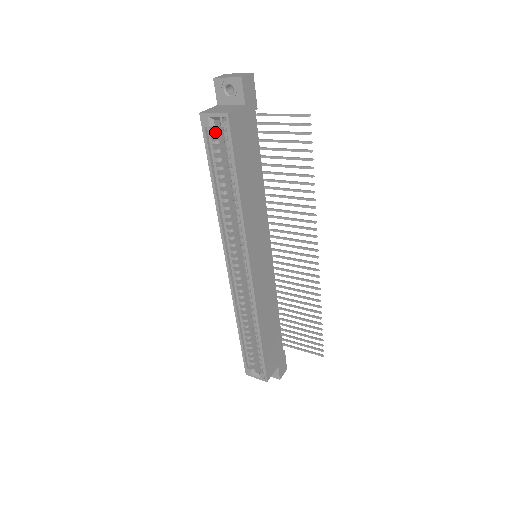
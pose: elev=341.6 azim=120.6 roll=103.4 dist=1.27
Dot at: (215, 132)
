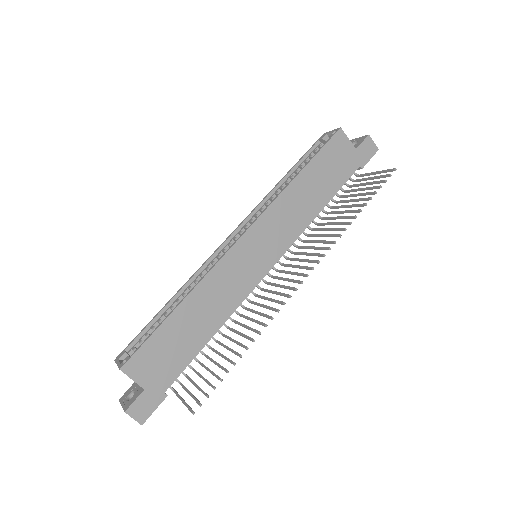
Dot at: (322, 145)
